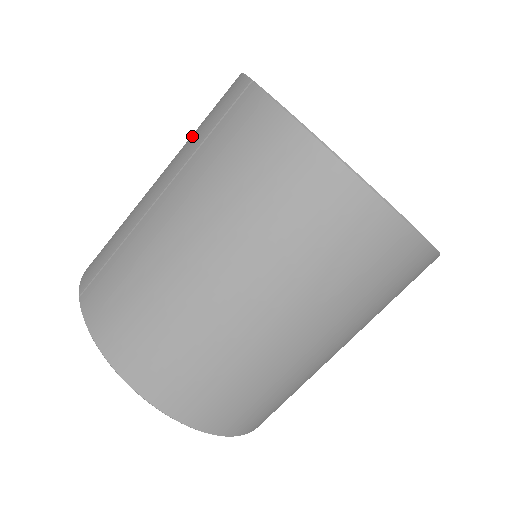
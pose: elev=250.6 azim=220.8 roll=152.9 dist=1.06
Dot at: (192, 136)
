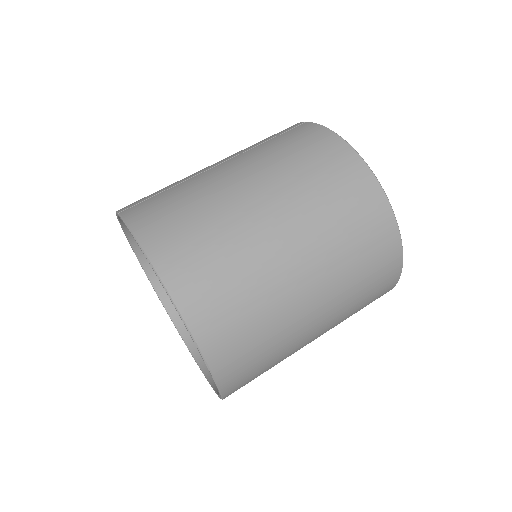
Dot at: occluded
